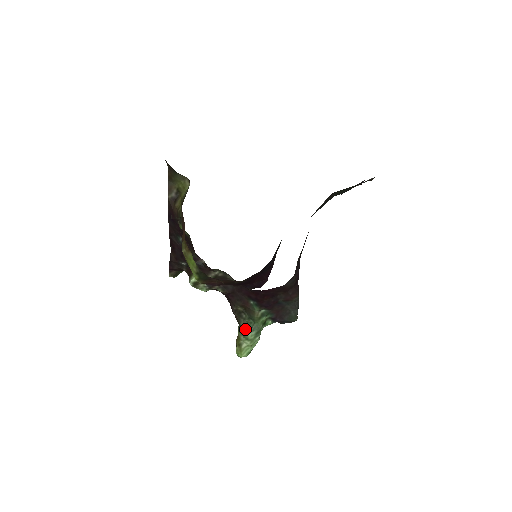
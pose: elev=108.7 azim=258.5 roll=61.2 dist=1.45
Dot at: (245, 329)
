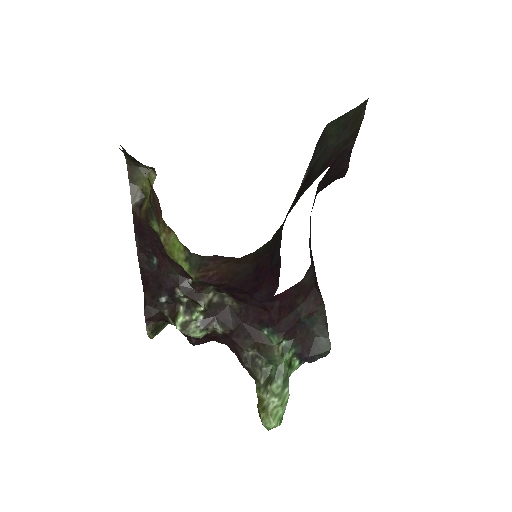
Dot at: (266, 382)
